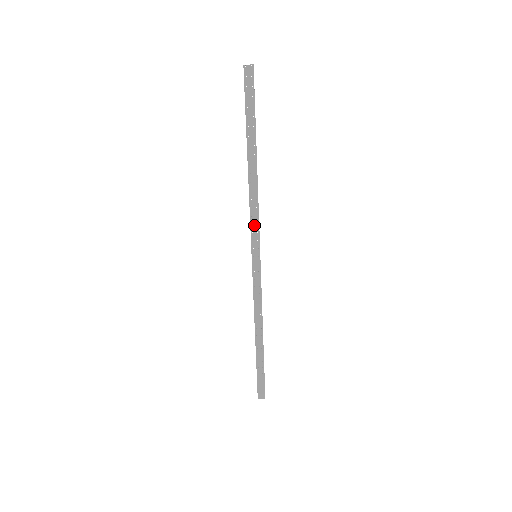
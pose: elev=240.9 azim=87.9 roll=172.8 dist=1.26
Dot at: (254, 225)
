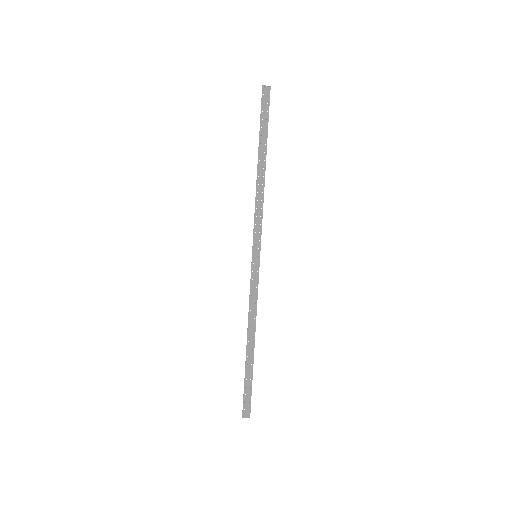
Dot at: (257, 225)
